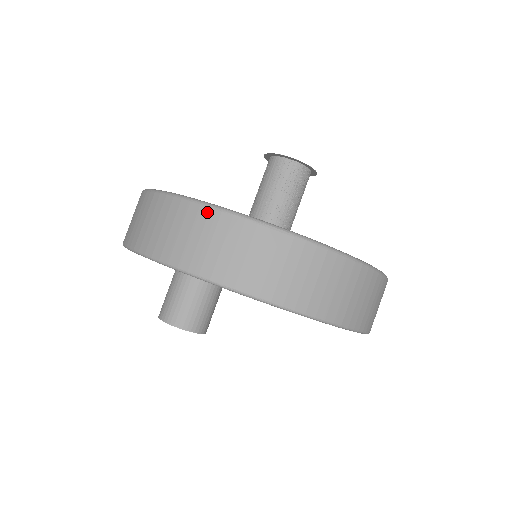
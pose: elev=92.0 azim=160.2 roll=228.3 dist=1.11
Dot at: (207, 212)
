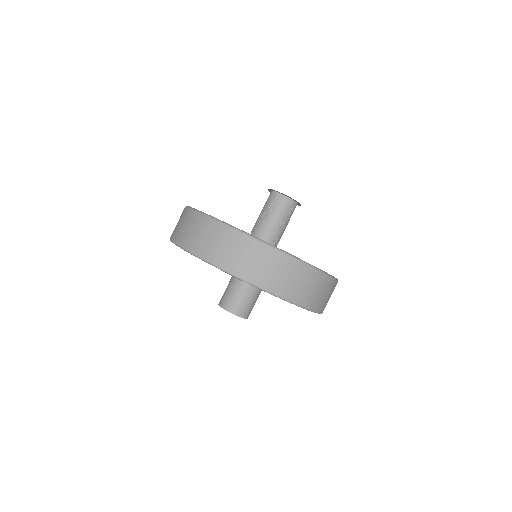
Dot at: (300, 265)
